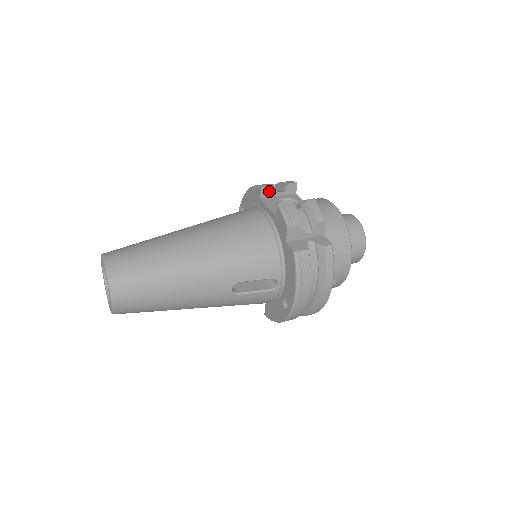
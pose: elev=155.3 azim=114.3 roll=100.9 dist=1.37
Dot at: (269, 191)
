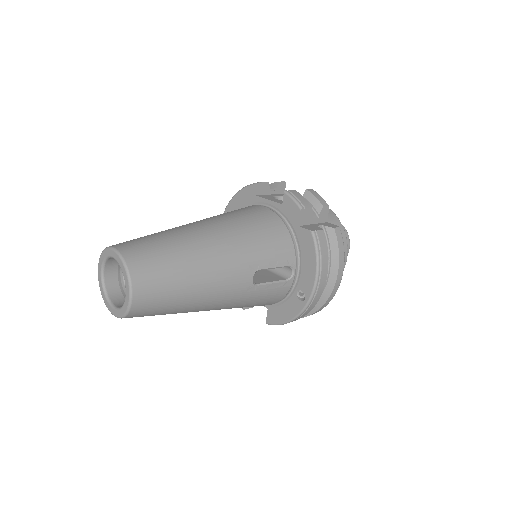
Dot at: (263, 188)
